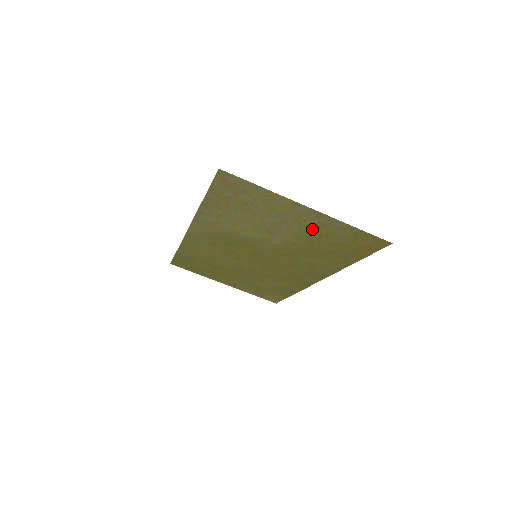
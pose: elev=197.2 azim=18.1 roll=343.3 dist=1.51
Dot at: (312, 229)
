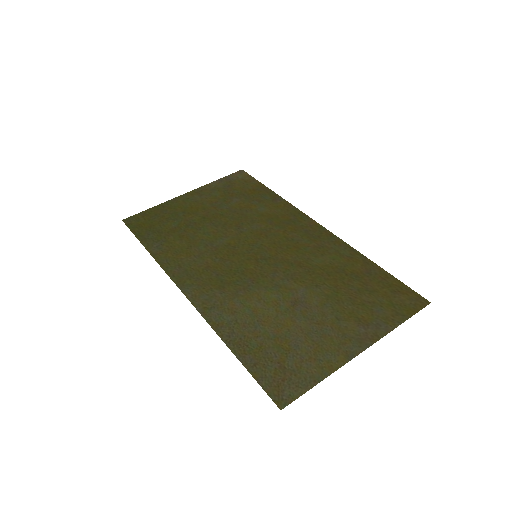
Dot at: (349, 314)
